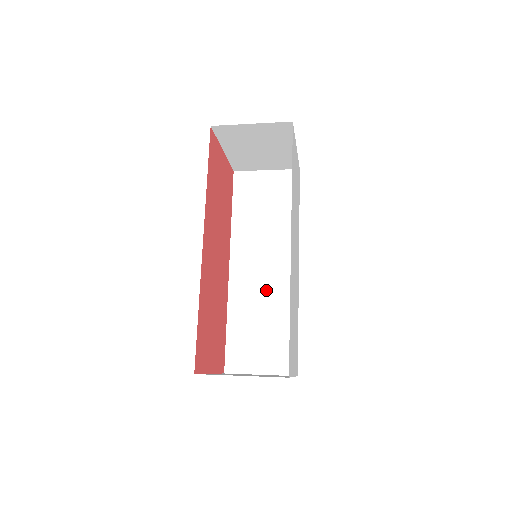
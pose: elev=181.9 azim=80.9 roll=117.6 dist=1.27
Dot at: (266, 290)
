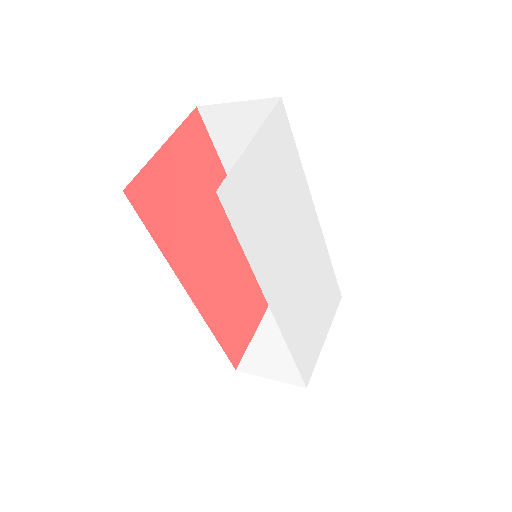
Dot at: occluded
